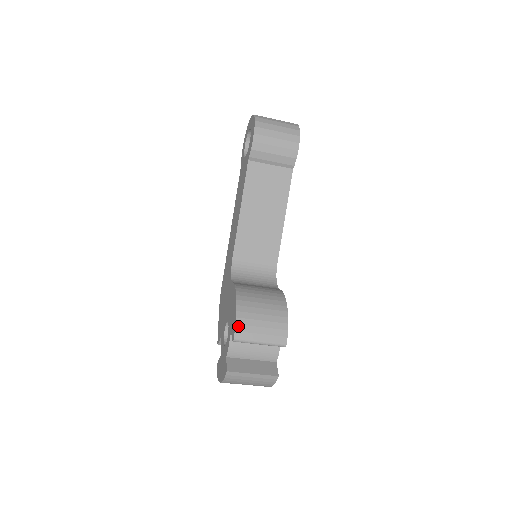
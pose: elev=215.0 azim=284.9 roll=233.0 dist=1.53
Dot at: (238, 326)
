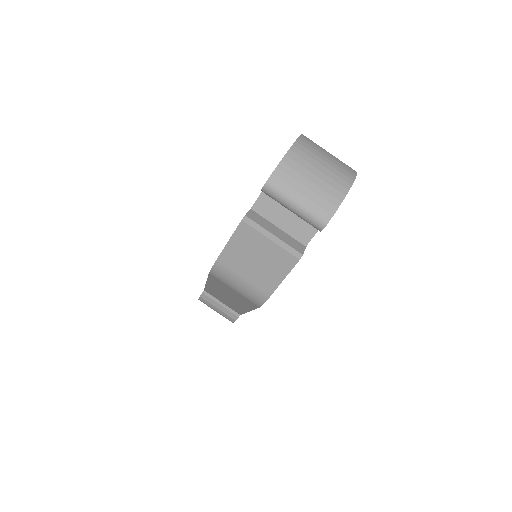
Dot at: occluded
